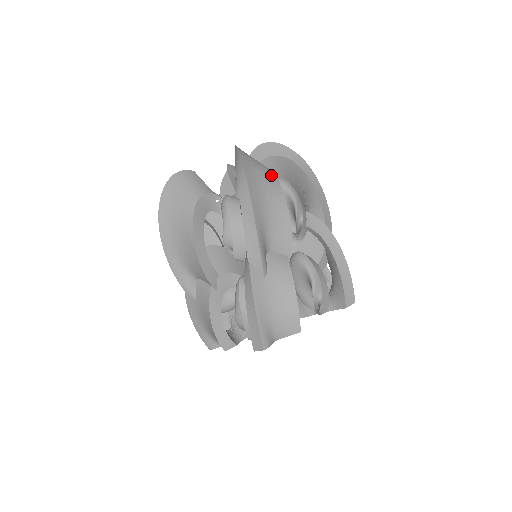
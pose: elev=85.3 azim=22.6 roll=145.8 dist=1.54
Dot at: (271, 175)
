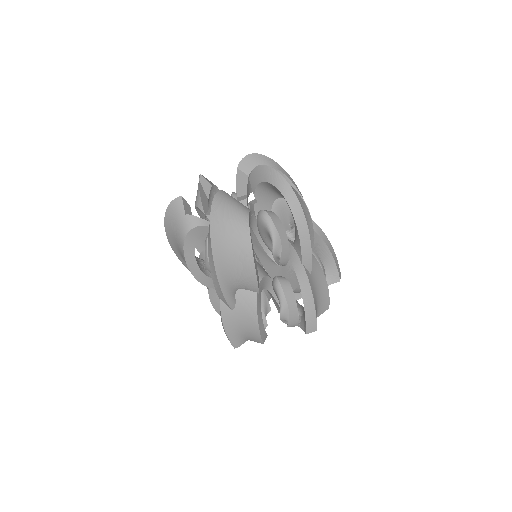
Dot at: (293, 188)
